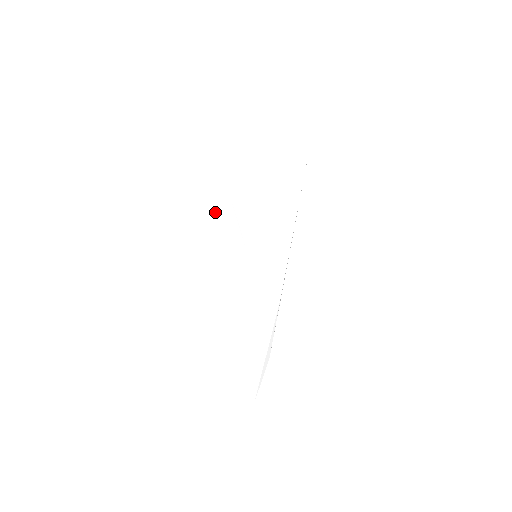
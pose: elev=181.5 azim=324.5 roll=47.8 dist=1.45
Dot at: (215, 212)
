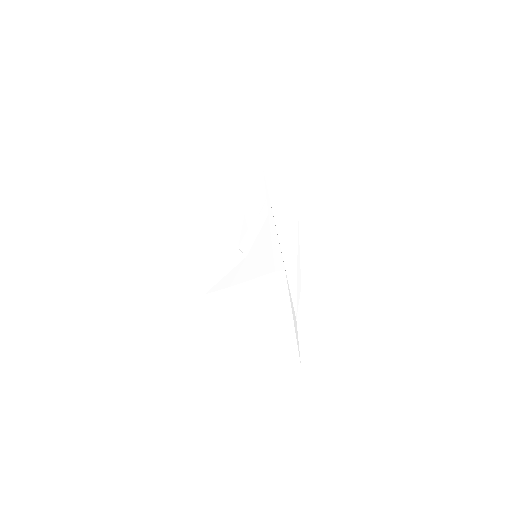
Dot at: (216, 250)
